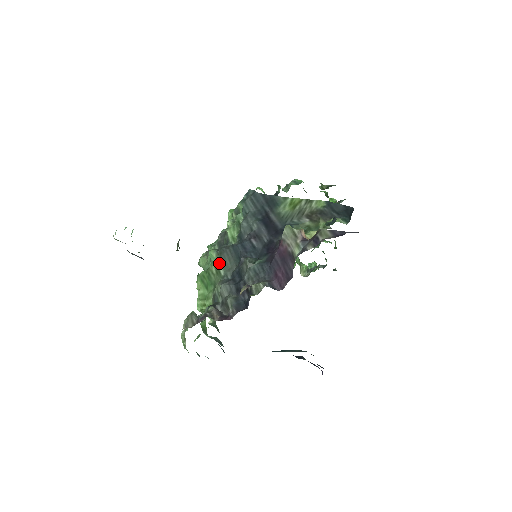
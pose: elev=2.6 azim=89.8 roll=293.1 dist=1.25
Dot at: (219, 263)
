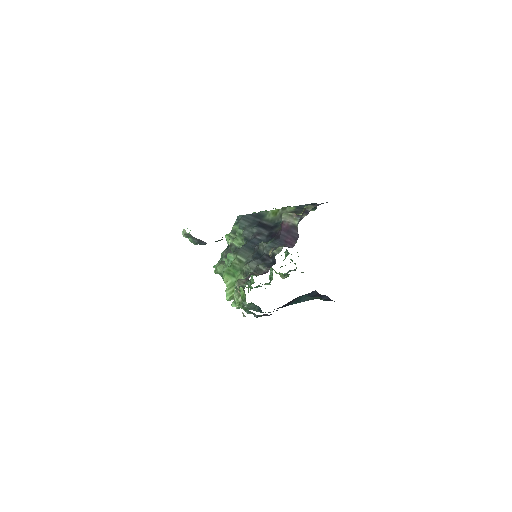
Dot at: (239, 256)
